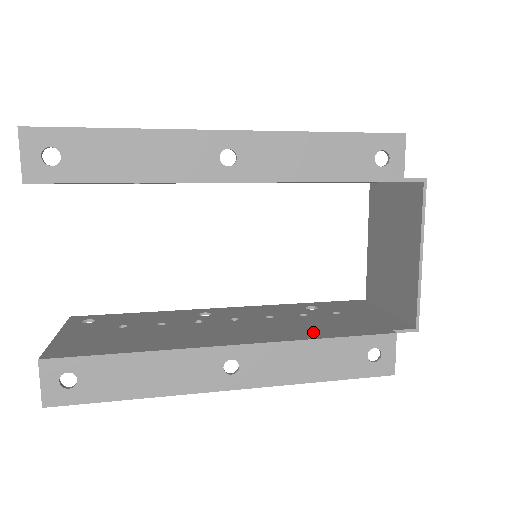
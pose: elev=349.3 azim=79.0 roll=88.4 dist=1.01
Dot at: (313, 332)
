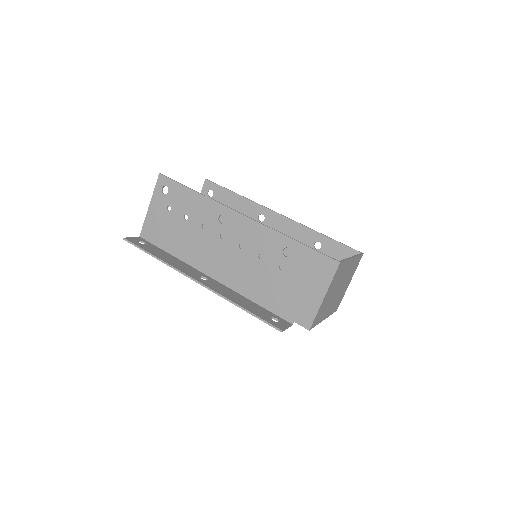
Dot at: occluded
